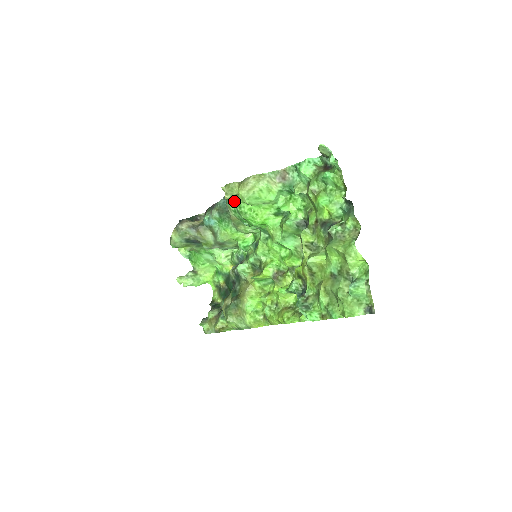
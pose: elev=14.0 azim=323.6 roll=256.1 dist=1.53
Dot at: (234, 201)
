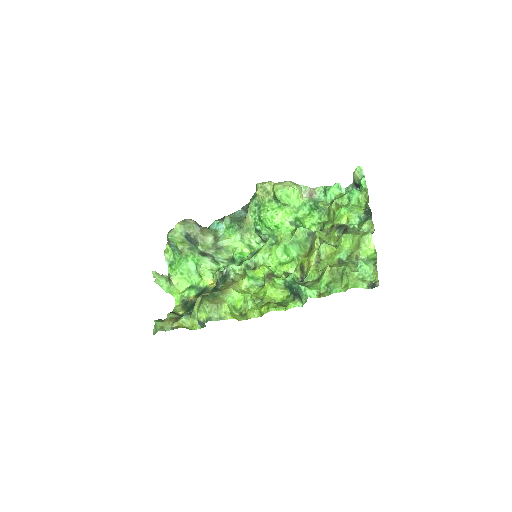
Dot at: (262, 199)
